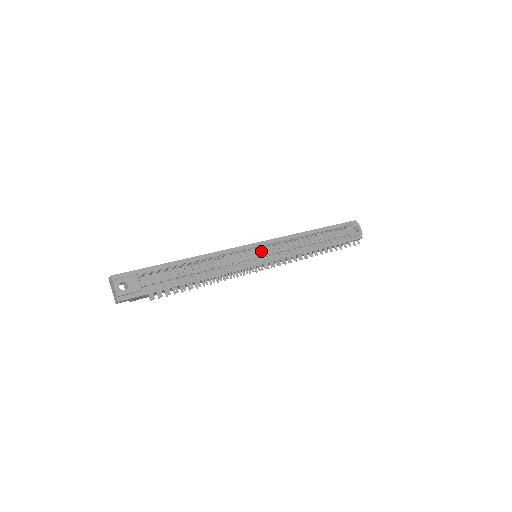
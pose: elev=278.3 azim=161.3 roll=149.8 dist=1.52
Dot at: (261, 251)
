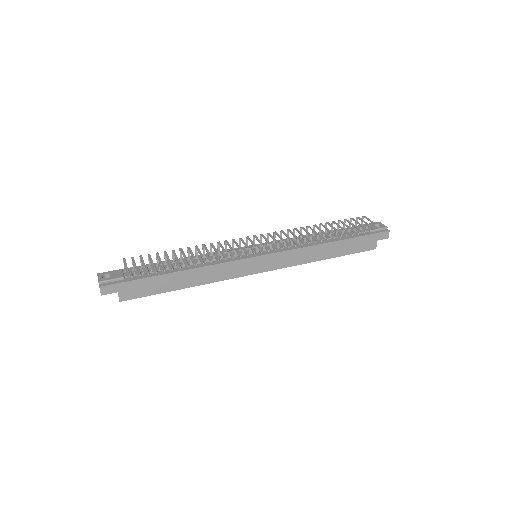
Dot at: occluded
